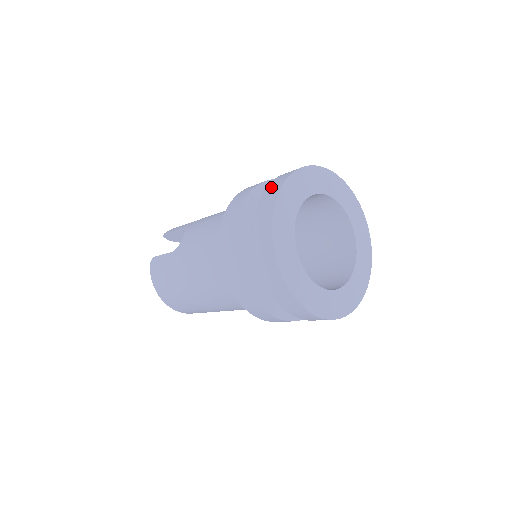
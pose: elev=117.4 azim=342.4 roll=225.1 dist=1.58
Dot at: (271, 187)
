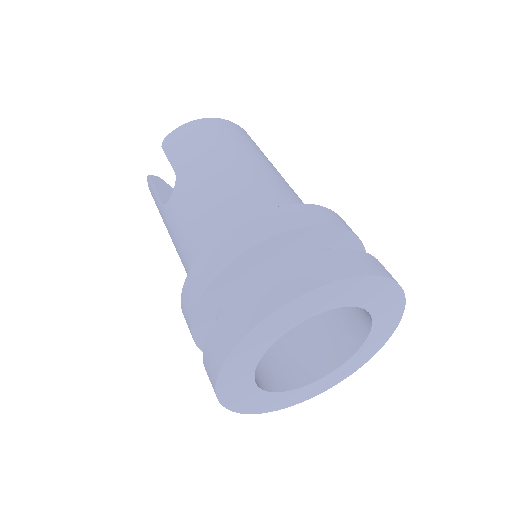
Dot at: (232, 318)
